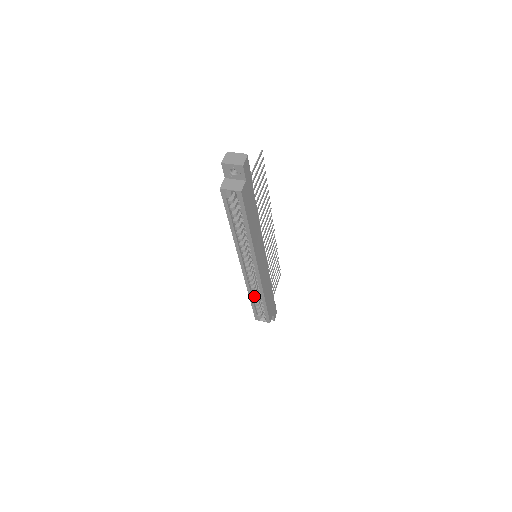
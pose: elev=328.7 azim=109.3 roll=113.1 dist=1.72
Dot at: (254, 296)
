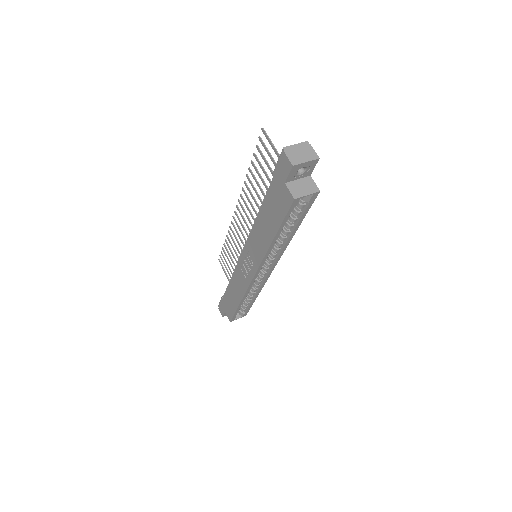
Dot at: occluded
